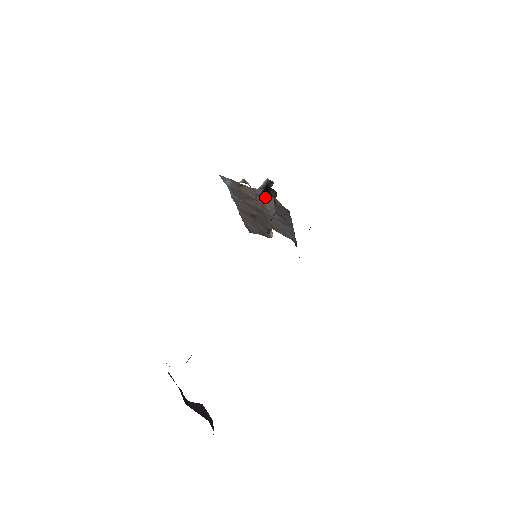
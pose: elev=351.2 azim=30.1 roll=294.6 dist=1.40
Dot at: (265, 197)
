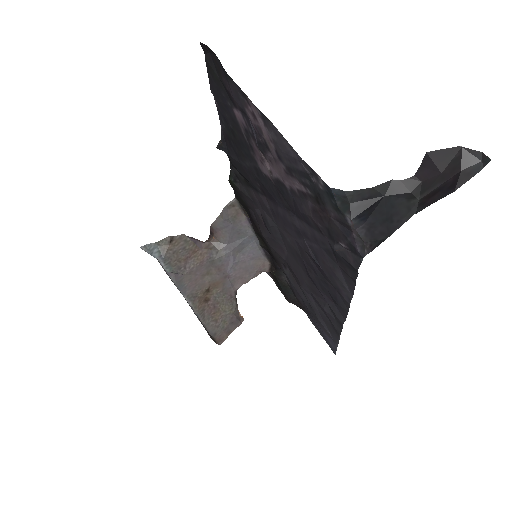
Dot at: (202, 242)
